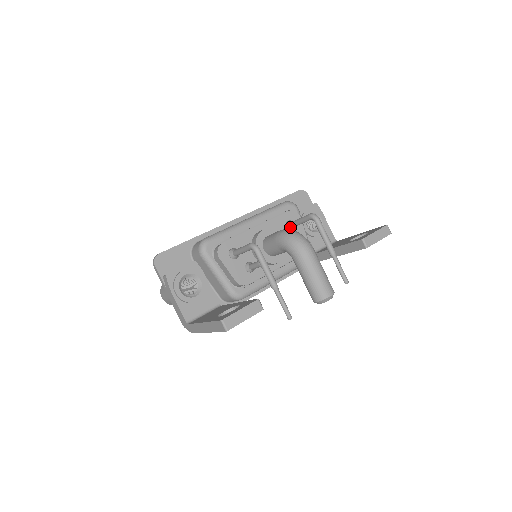
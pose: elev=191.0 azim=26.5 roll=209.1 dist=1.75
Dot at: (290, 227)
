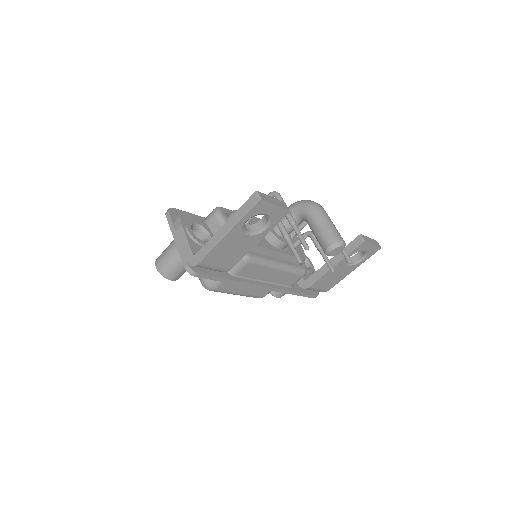
Dot at: (291, 235)
